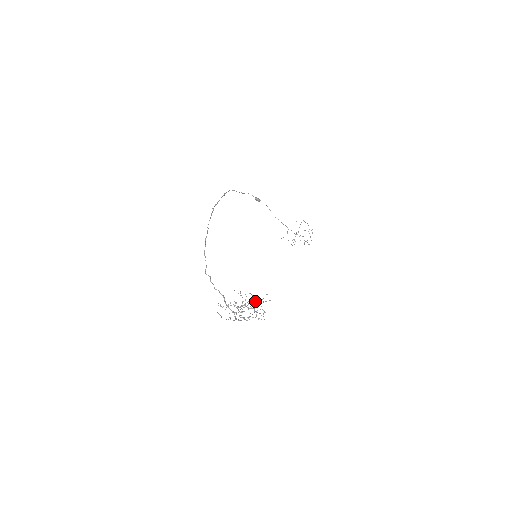
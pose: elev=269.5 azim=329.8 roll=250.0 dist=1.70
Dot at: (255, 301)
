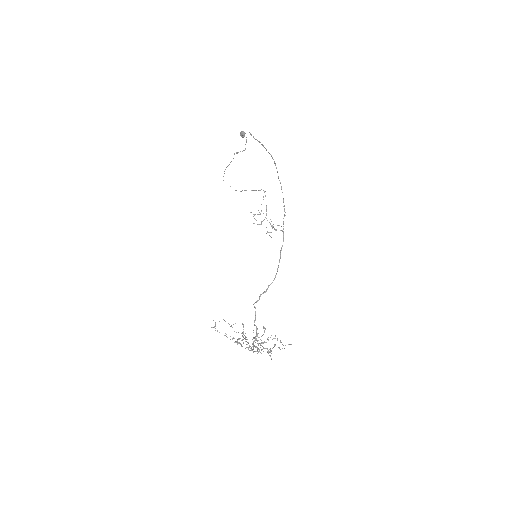
Dot at: occluded
